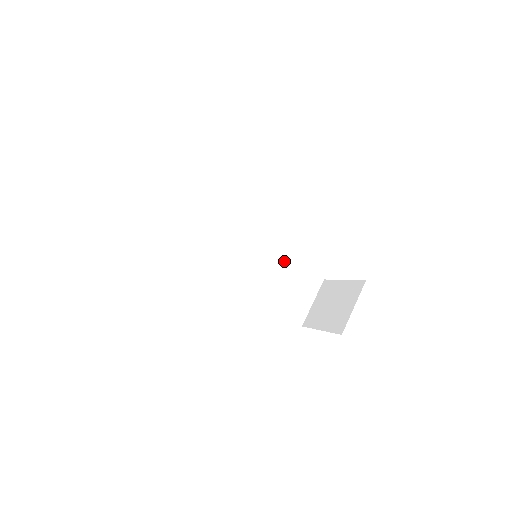
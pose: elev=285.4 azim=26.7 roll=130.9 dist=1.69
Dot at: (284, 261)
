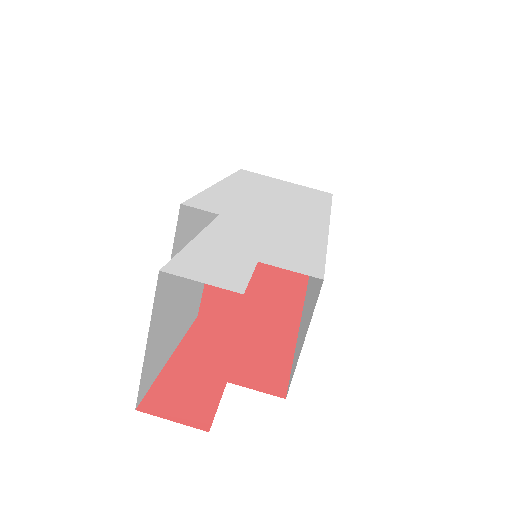
Dot at: occluded
